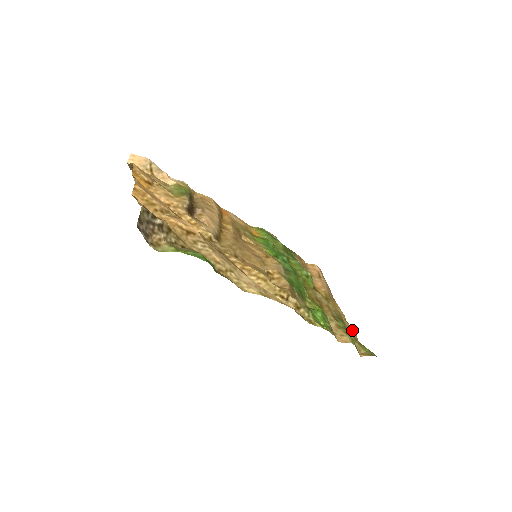
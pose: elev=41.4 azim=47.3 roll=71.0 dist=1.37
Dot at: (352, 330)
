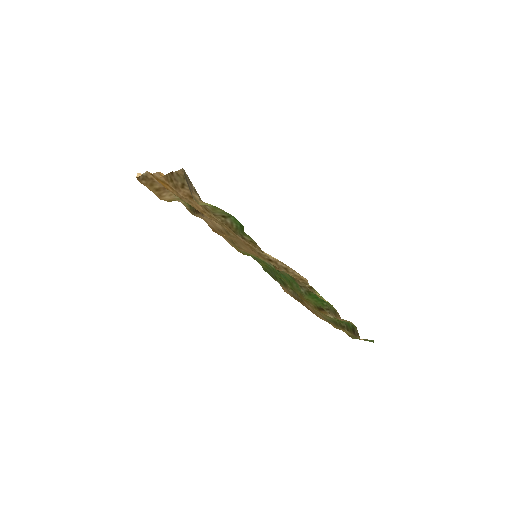
Dot at: occluded
